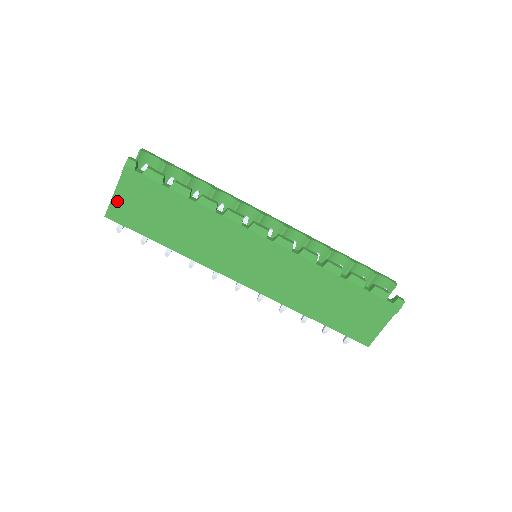
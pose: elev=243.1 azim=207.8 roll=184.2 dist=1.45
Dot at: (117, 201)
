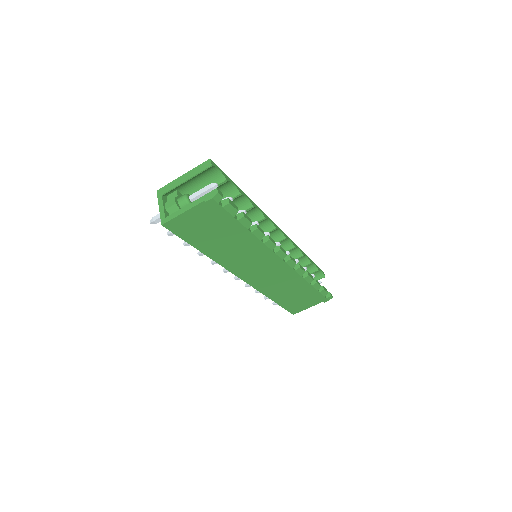
Dot at: (183, 218)
